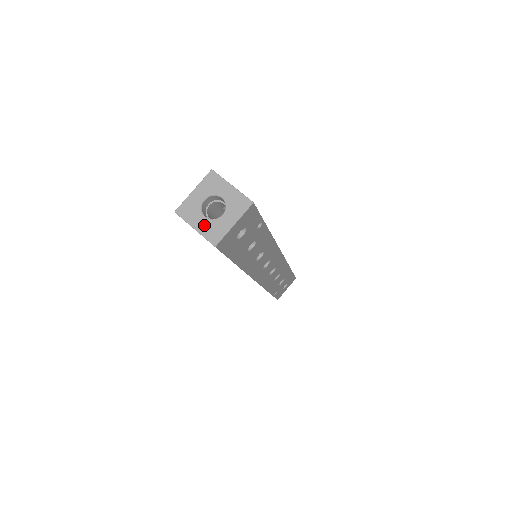
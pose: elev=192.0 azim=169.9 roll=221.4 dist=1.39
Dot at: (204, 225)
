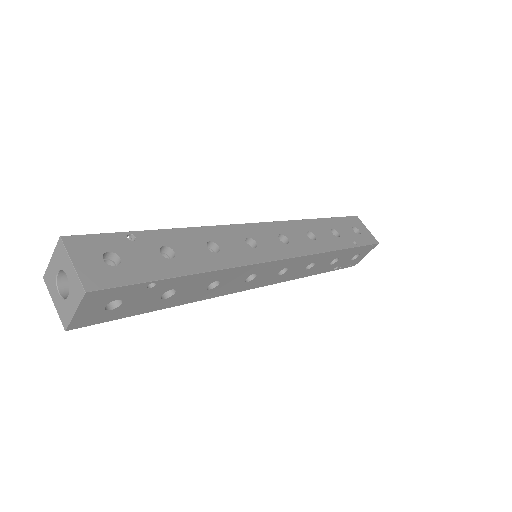
Dot at: (58, 303)
